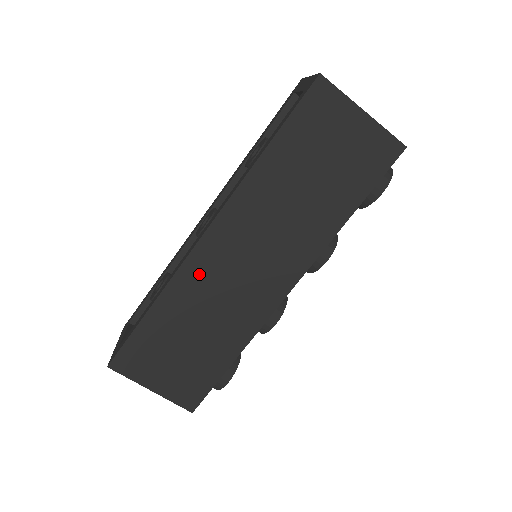
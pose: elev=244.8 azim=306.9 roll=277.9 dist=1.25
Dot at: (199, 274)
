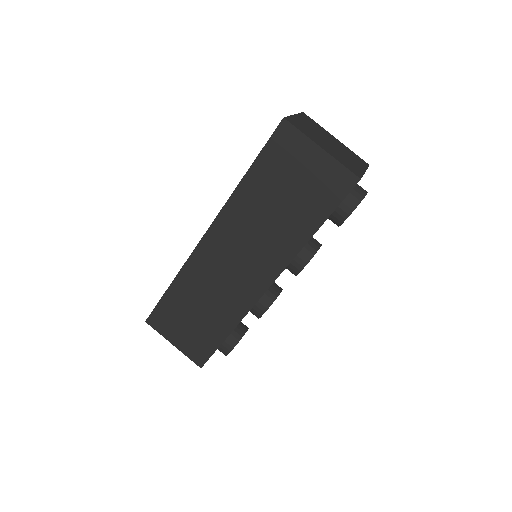
Dot at: (202, 265)
